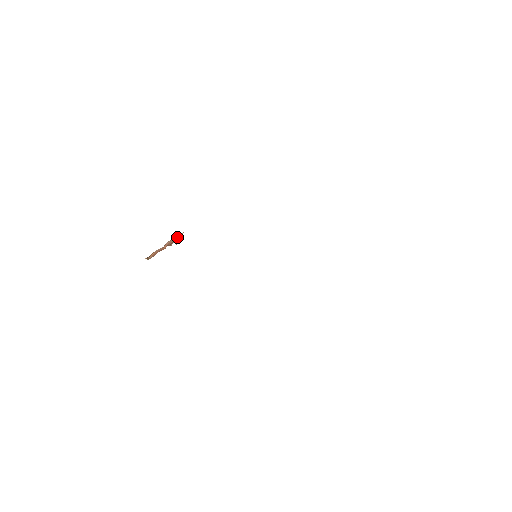
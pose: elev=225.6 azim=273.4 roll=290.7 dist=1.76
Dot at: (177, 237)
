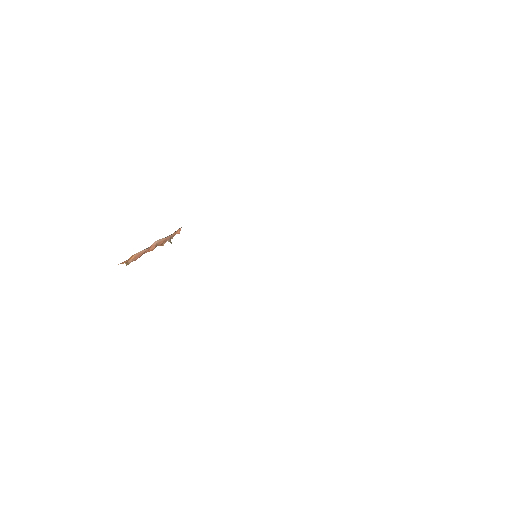
Dot at: (171, 235)
